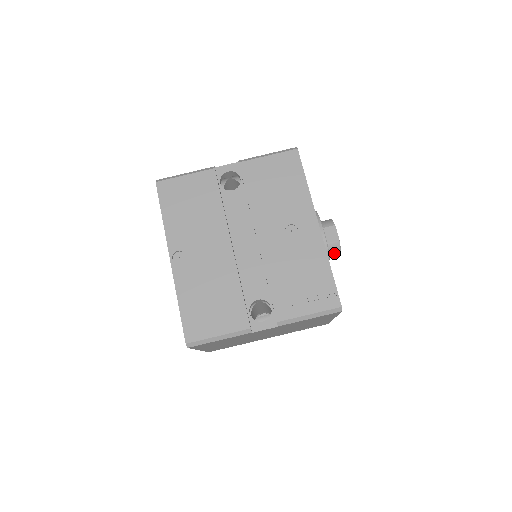
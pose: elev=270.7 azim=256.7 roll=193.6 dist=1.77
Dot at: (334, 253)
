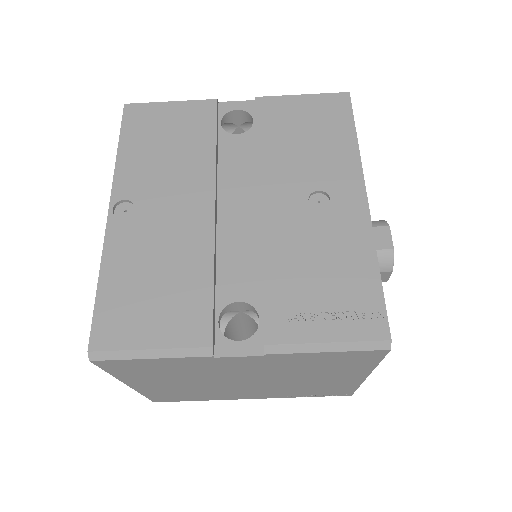
Dot at: (381, 270)
